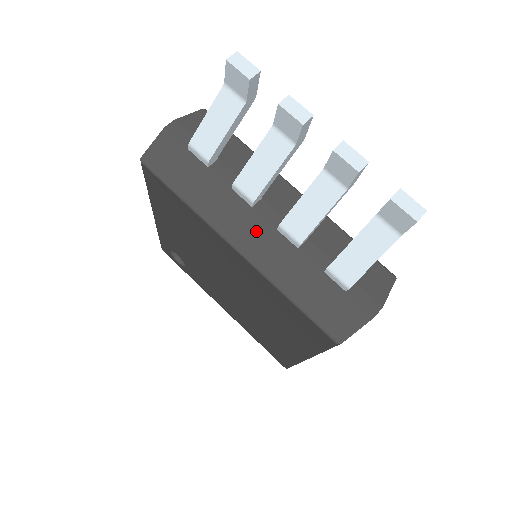
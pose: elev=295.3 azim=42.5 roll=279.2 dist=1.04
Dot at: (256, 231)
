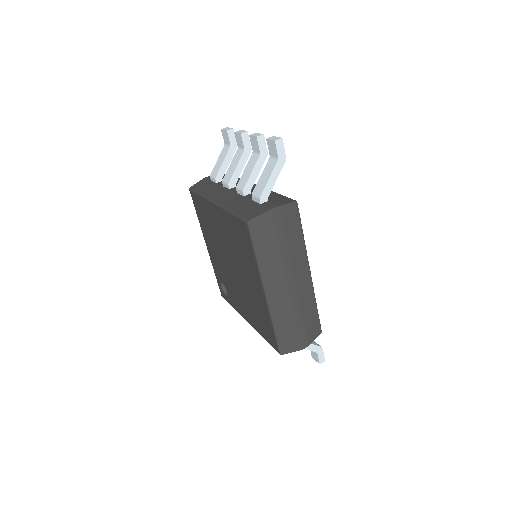
Dot at: (227, 195)
